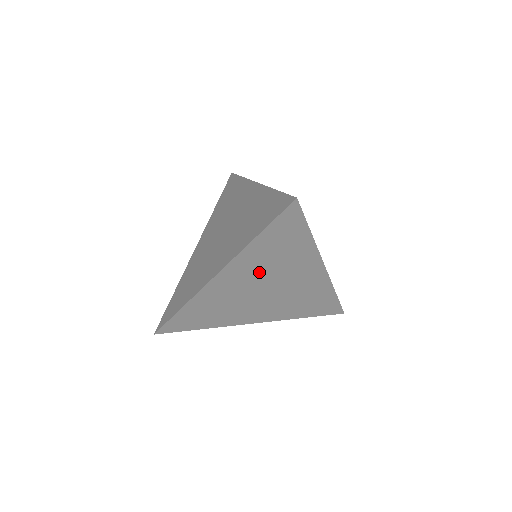
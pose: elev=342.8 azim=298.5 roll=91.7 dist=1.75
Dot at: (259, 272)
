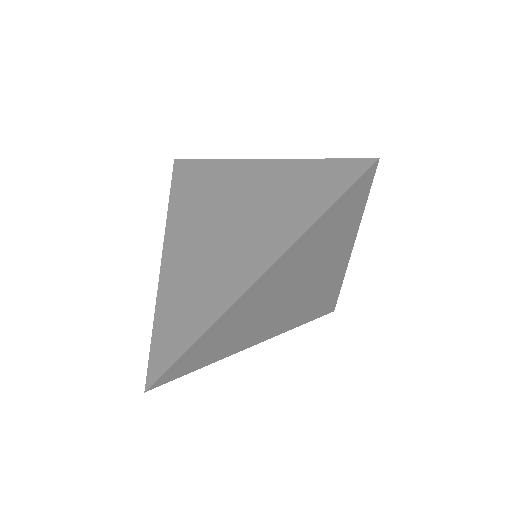
Dot at: (296, 270)
